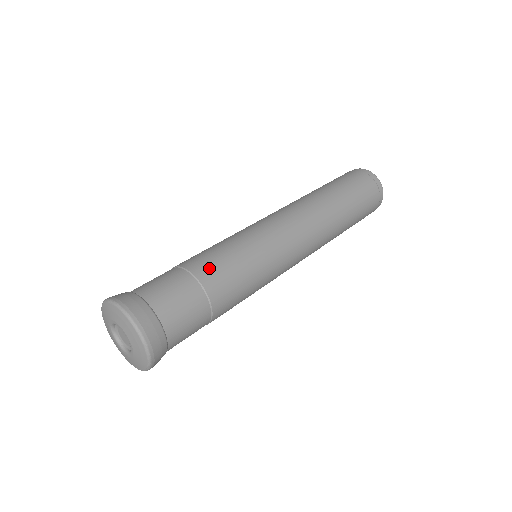
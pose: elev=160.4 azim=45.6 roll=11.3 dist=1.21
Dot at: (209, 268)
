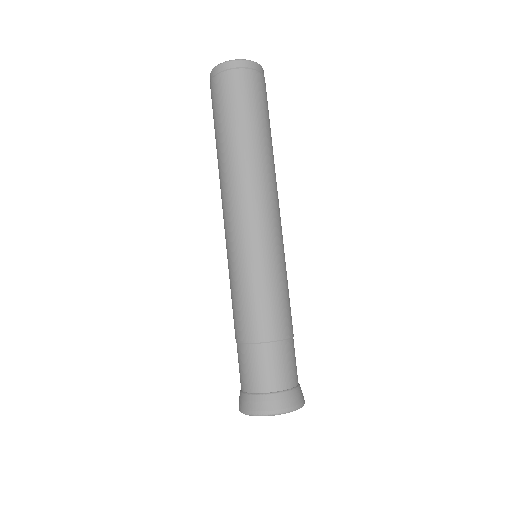
Dot at: (282, 323)
